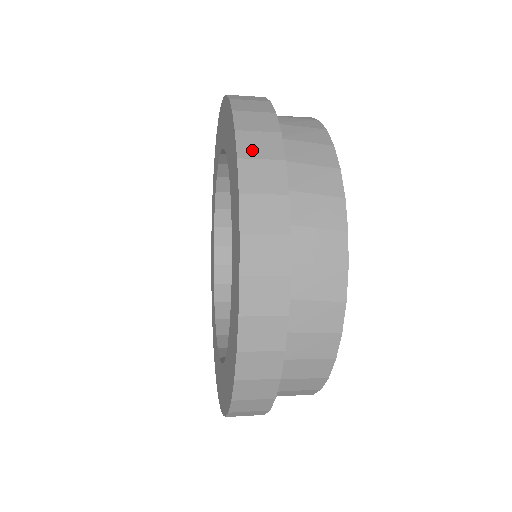
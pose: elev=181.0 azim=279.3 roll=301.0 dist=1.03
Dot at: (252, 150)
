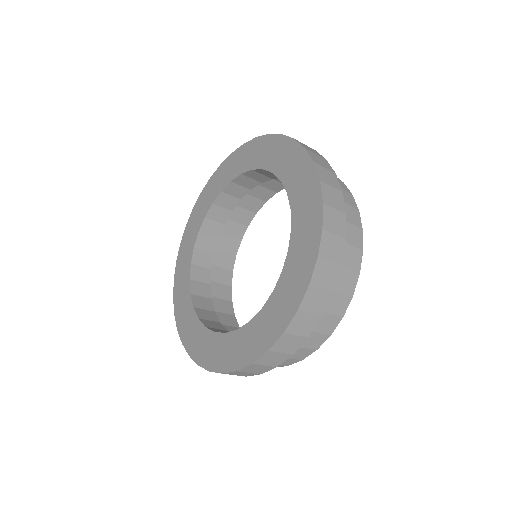
Dot at: occluded
